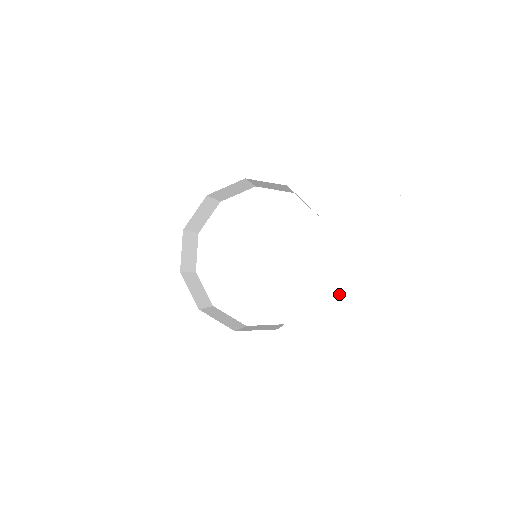
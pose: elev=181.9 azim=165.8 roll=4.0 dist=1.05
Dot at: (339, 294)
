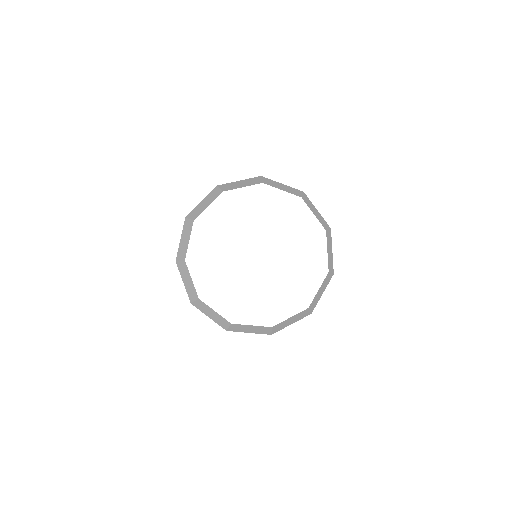
Dot at: (340, 309)
